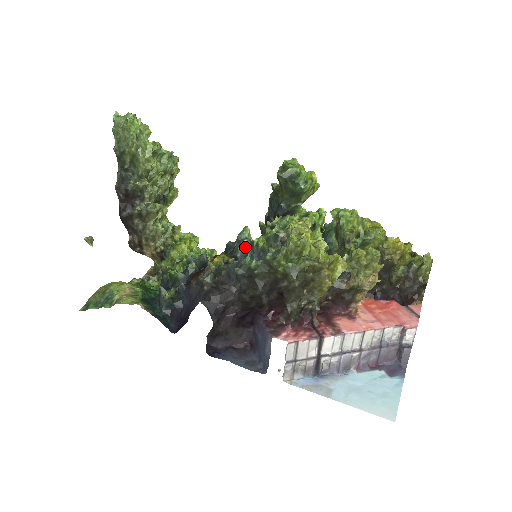
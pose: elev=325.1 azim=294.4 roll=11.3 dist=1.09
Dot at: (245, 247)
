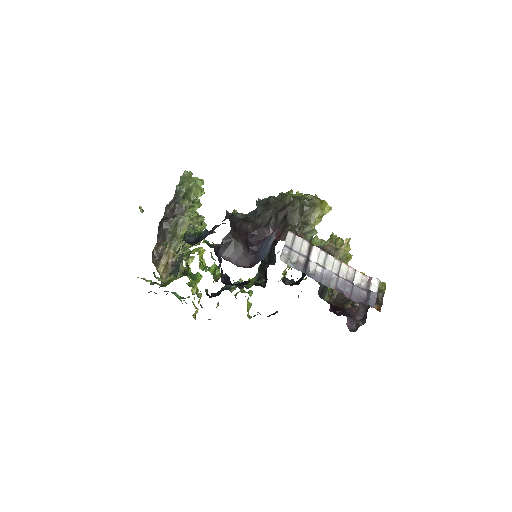
Dot at: occluded
